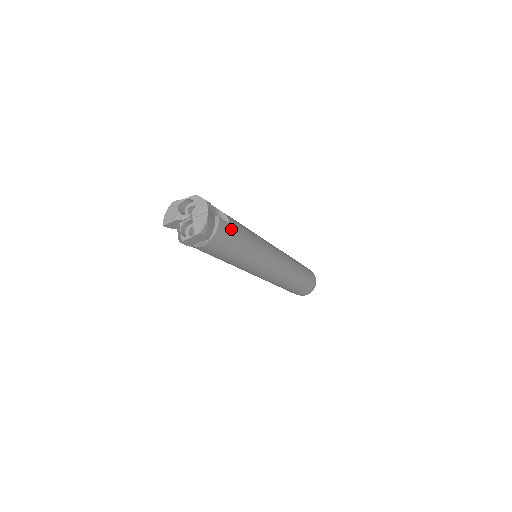
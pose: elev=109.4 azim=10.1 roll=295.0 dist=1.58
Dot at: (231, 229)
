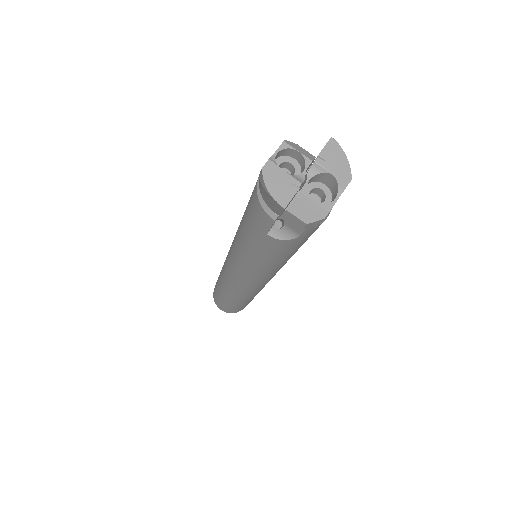
Dot at: occluded
